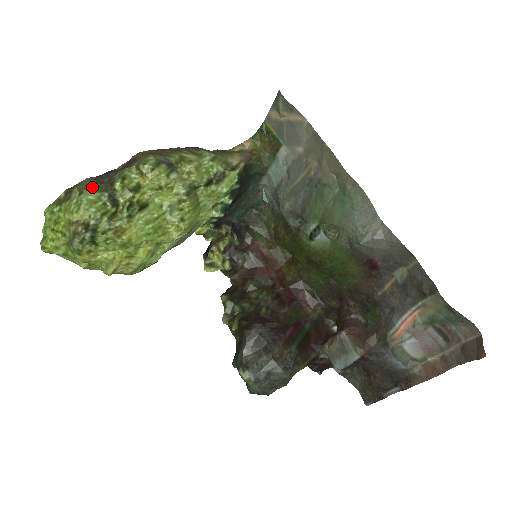
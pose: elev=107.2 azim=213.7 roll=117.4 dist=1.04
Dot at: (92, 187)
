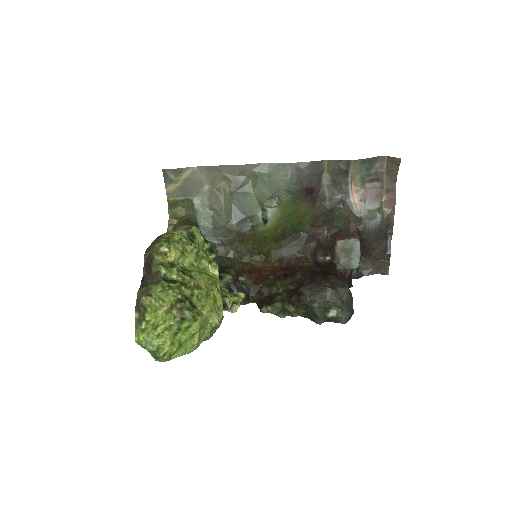
Dot at: (150, 288)
